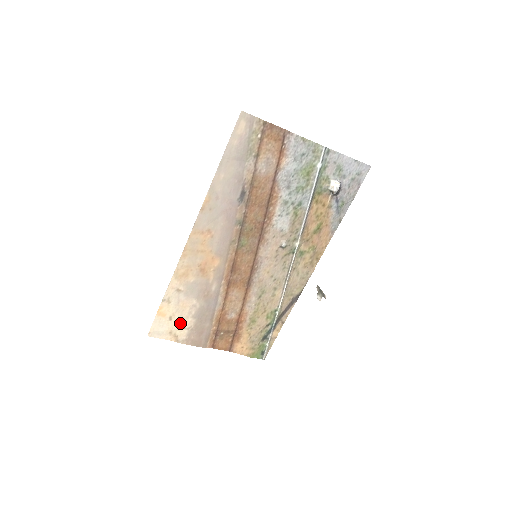
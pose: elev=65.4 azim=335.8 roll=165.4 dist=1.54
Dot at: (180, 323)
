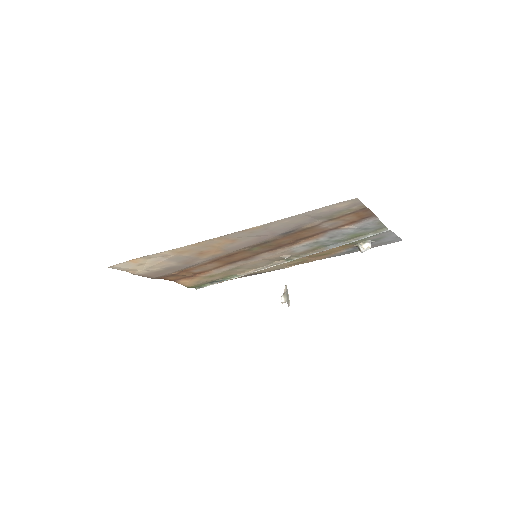
Dot at: (147, 268)
